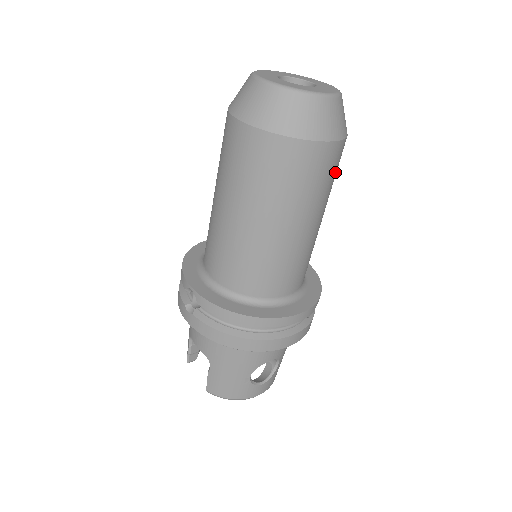
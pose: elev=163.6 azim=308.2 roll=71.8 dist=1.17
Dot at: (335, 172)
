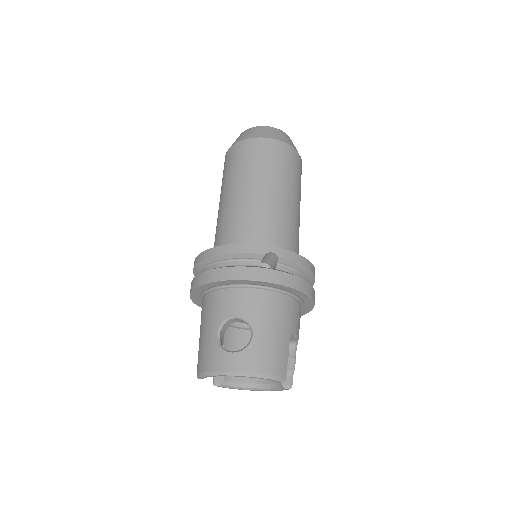
Dot at: (273, 159)
